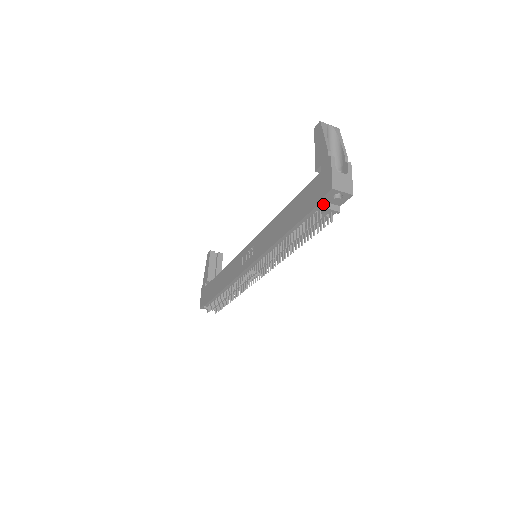
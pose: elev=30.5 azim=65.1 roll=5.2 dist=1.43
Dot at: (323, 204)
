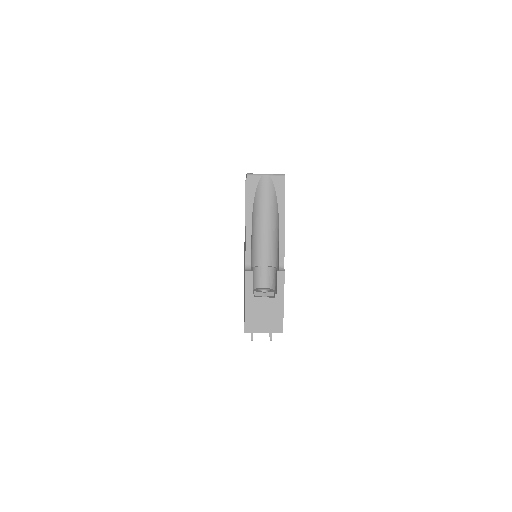
Dot at: occluded
